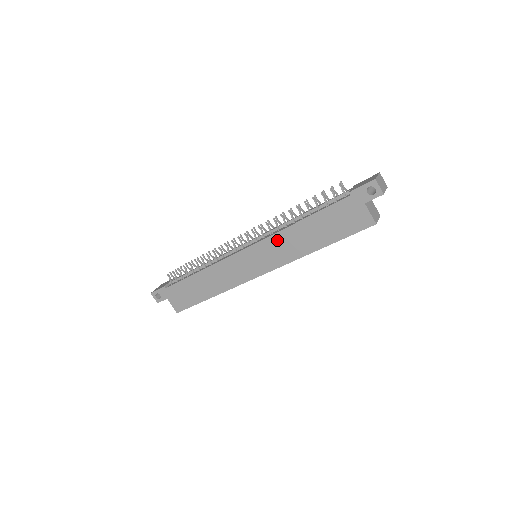
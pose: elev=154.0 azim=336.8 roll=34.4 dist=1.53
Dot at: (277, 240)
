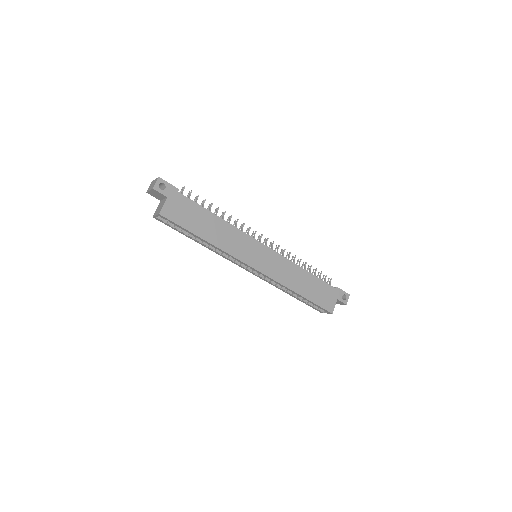
Dot at: (286, 264)
